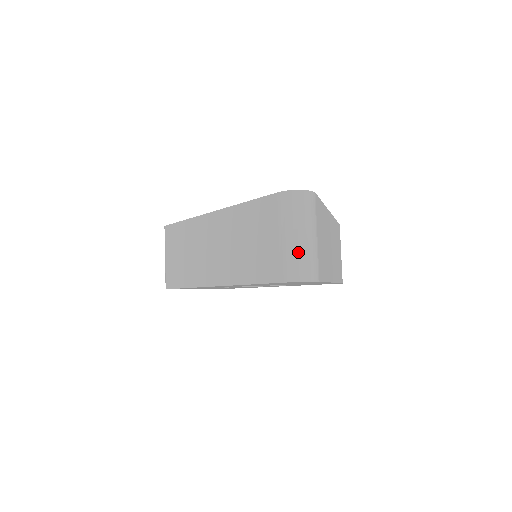
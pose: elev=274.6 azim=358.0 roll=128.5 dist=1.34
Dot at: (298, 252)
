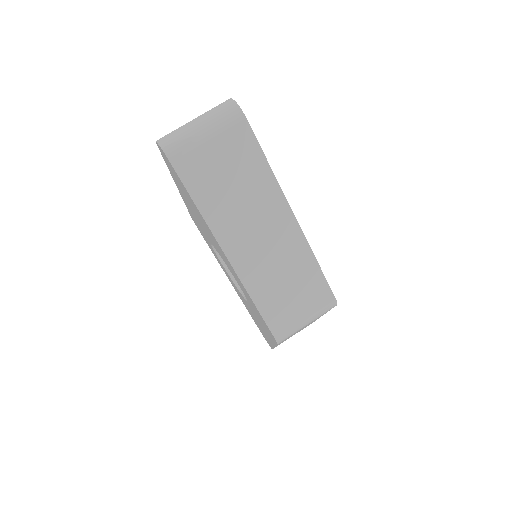
Dot at: (181, 128)
